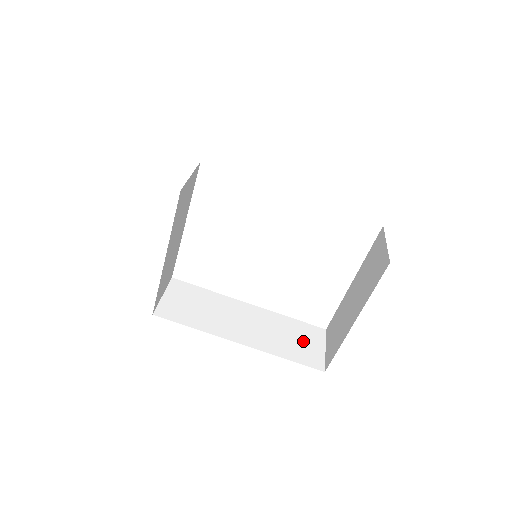
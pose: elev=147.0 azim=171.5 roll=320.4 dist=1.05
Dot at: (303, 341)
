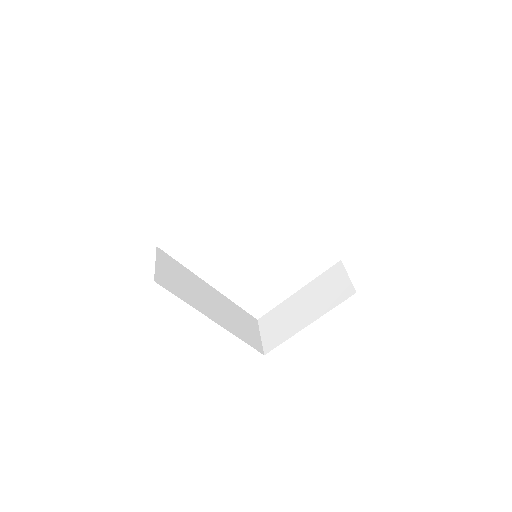
Dot at: (248, 327)
